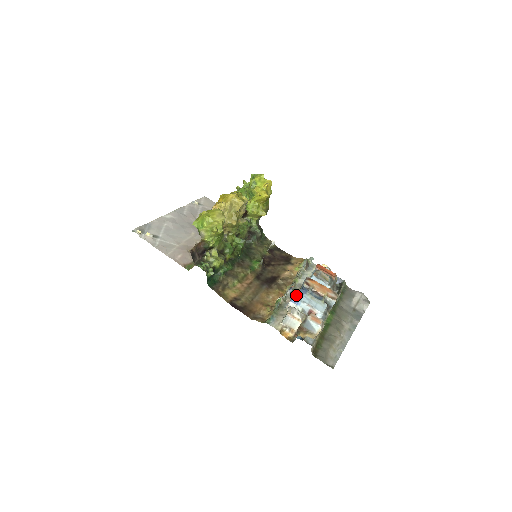
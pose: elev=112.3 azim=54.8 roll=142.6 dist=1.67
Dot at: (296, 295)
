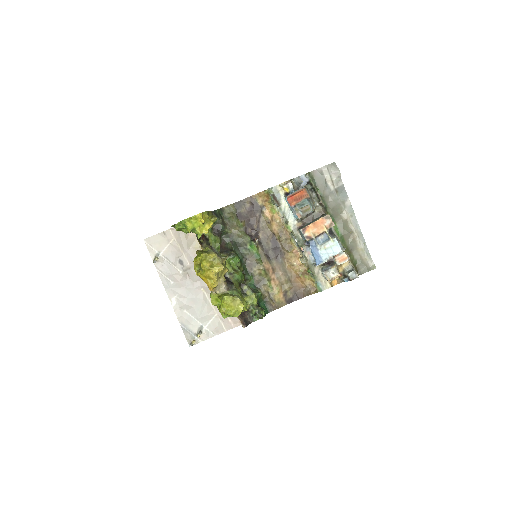
Dot at: (315, 259)
